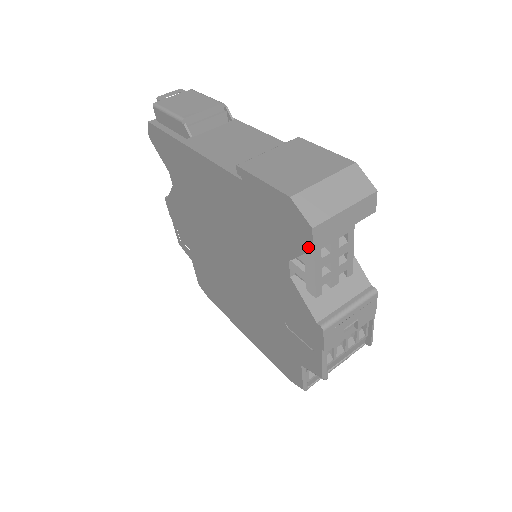
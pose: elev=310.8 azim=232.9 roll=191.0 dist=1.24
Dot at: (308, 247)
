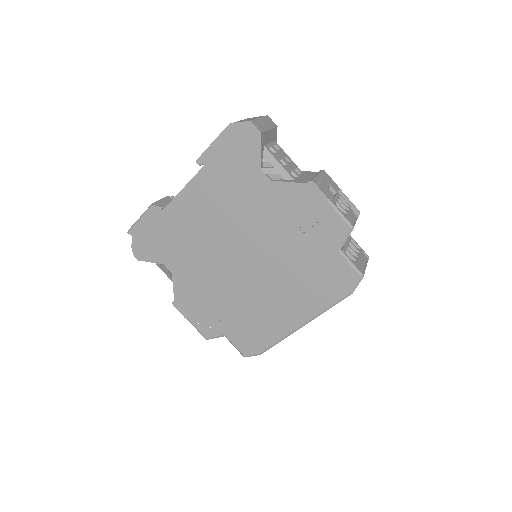
Dot at: (258, 136)
